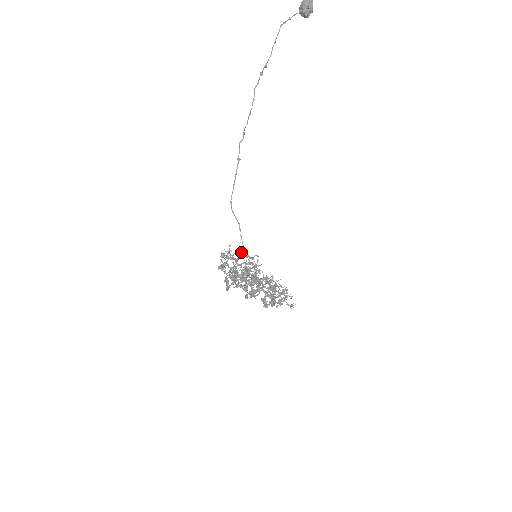
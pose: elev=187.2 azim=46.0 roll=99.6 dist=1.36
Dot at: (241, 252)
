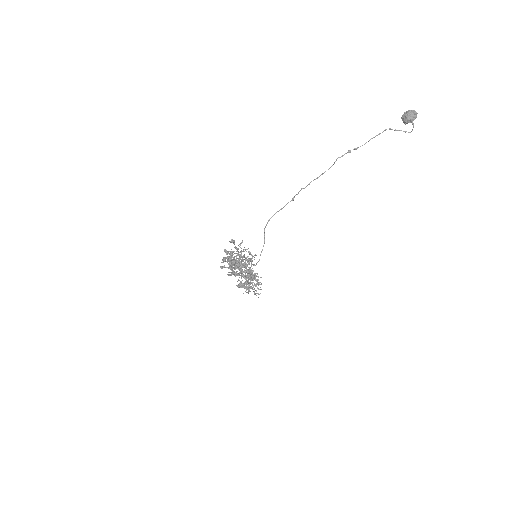
Dot at: (248, 248)
